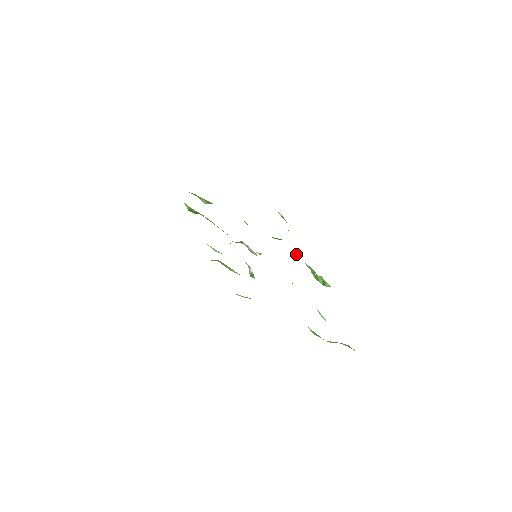
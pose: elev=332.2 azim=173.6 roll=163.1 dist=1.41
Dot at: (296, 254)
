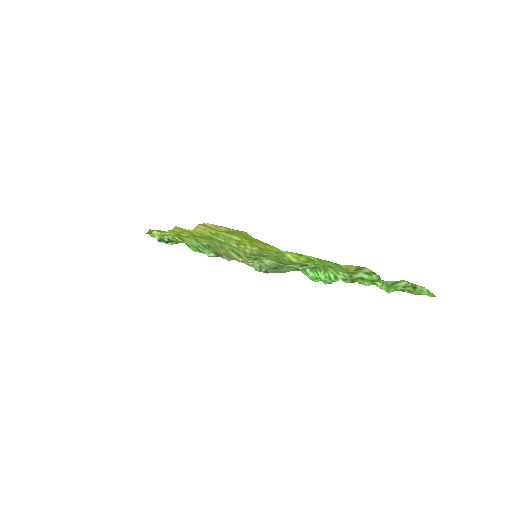
Dot at: occluded
